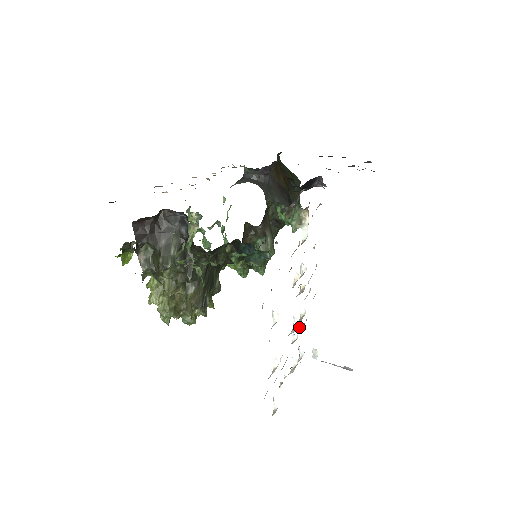
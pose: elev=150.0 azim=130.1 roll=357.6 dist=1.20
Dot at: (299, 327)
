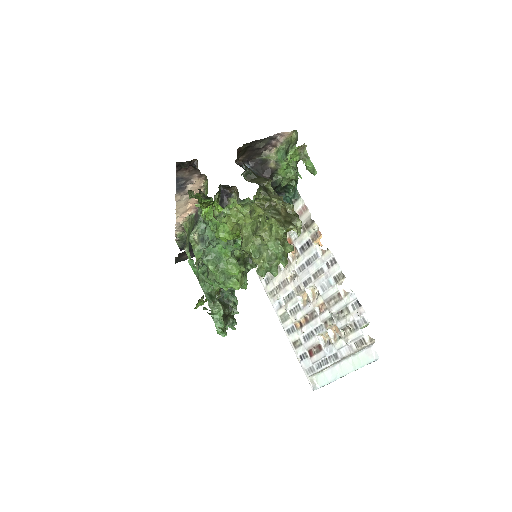
Dot at: (306, 317)
